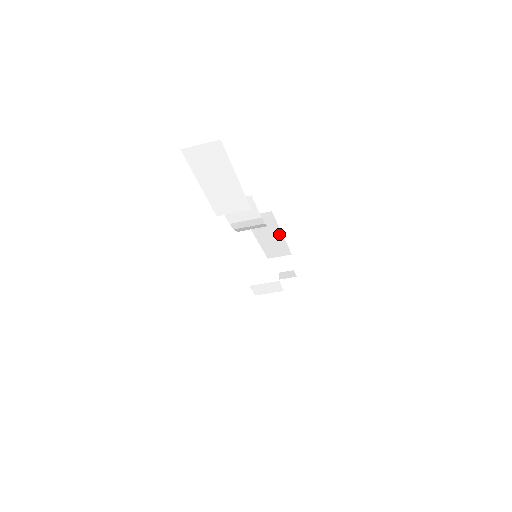
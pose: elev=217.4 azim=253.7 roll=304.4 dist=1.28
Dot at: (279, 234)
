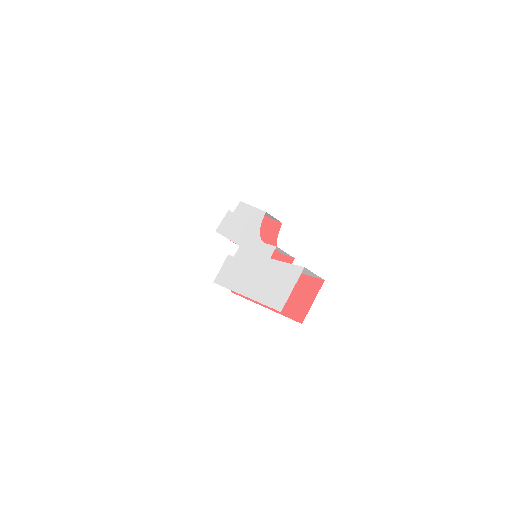
Dot at: occluded
